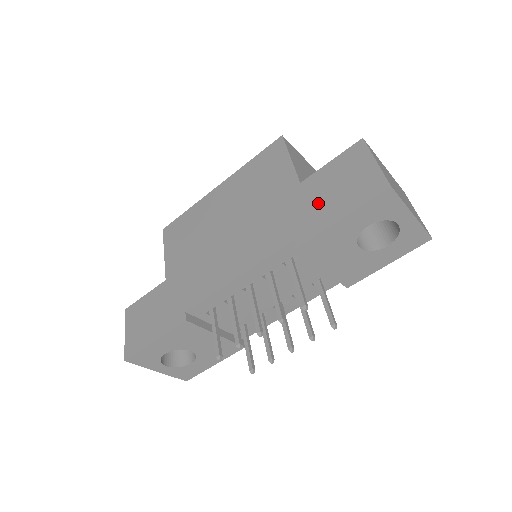
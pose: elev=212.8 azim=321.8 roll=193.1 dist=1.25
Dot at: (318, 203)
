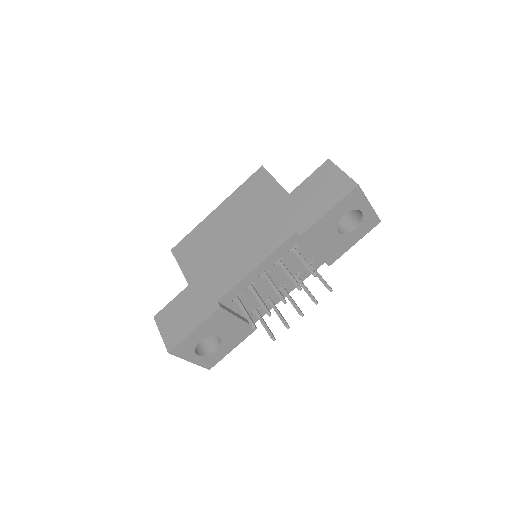
Dot at: (308, 204)
